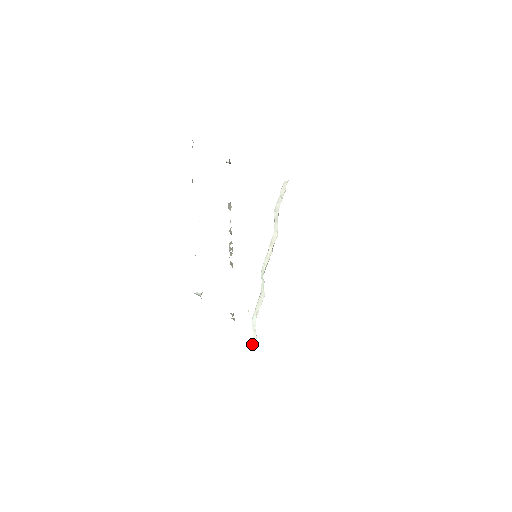
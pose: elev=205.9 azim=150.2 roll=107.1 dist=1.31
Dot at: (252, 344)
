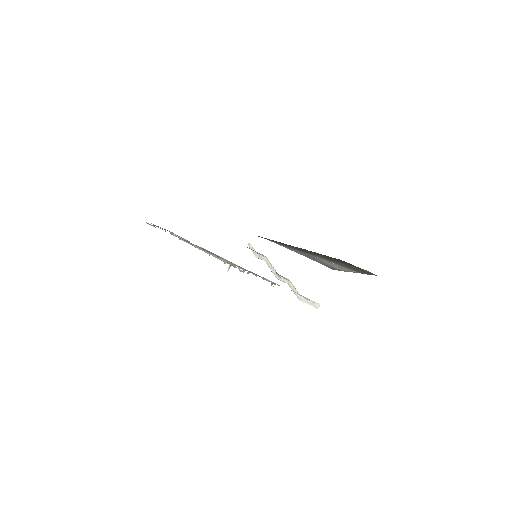
Dot at: occluded
